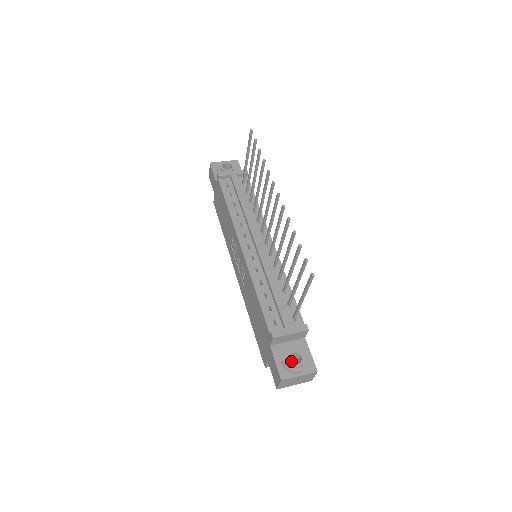
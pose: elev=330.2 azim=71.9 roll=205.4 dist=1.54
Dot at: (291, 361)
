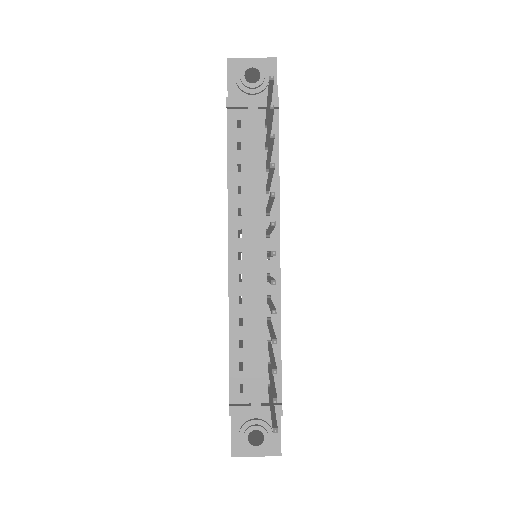
Dot at: occluded
